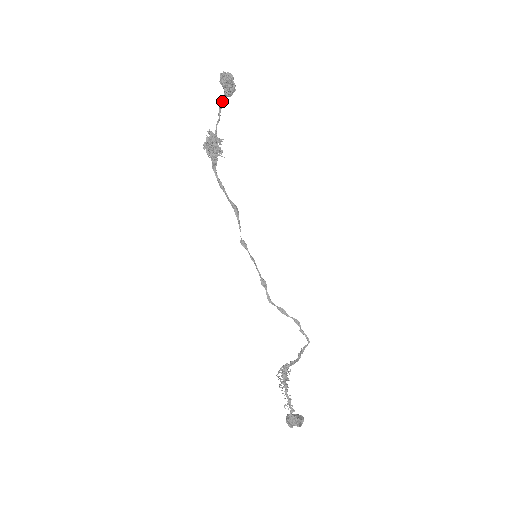
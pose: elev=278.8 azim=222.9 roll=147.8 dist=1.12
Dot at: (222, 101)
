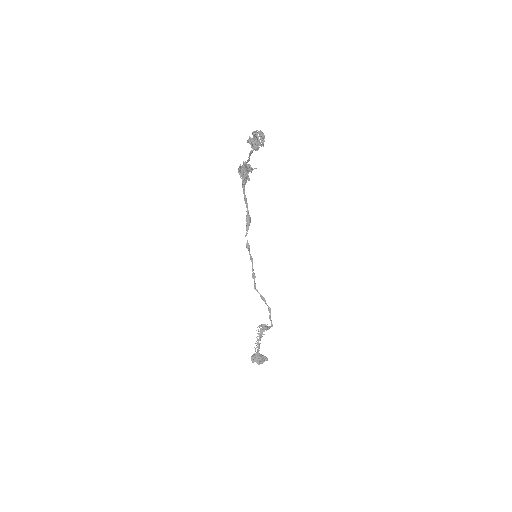
Dot at: occluded
